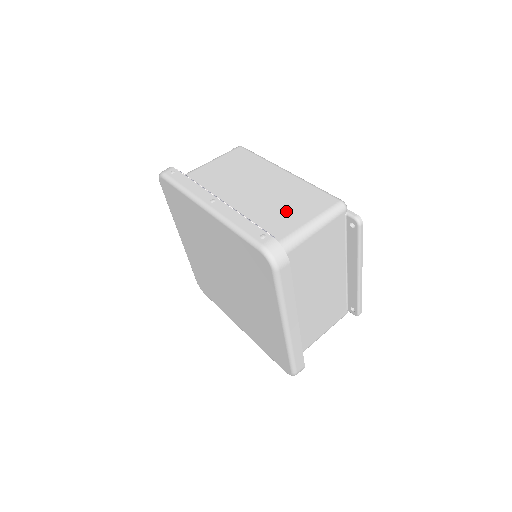
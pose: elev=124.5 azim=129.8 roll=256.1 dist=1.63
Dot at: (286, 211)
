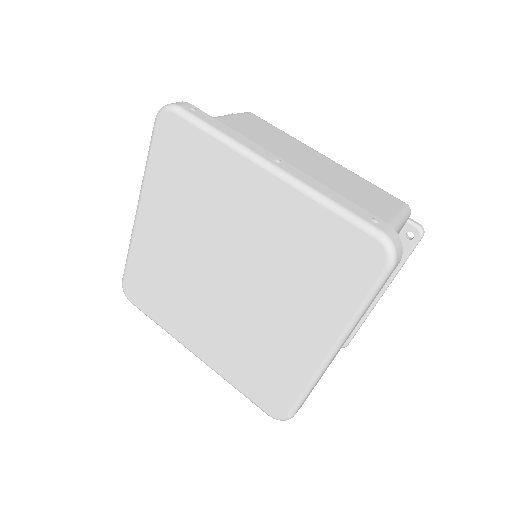
Dot at: (359, 200)
